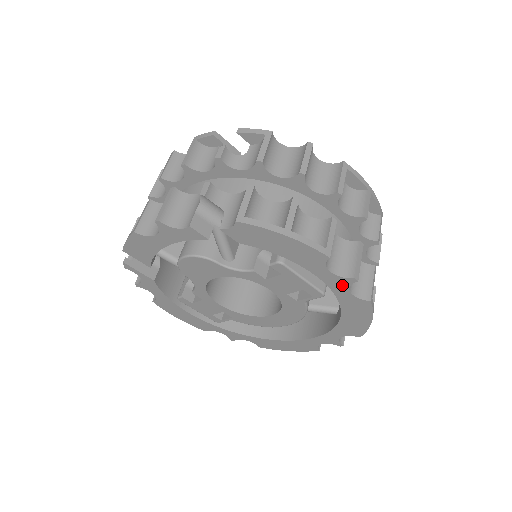
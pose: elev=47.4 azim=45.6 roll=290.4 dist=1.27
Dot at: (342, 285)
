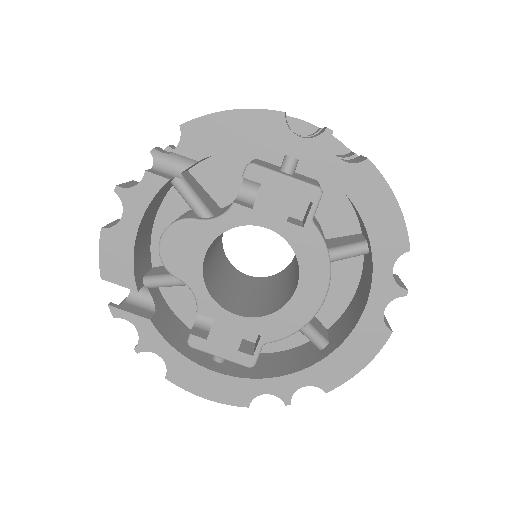
Dot at: (324, 152)
